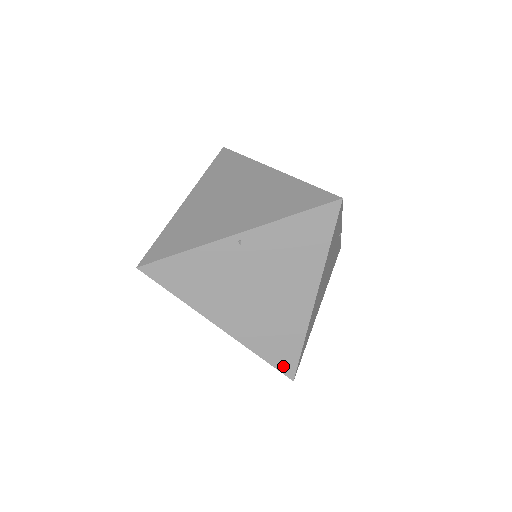
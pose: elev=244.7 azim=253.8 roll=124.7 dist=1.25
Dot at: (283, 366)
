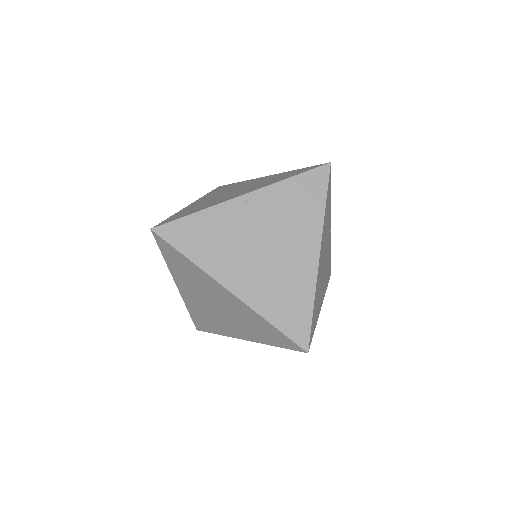
Dot at: (296, 334)
